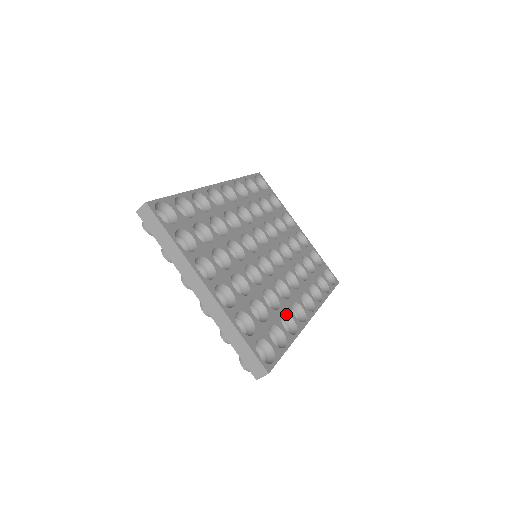
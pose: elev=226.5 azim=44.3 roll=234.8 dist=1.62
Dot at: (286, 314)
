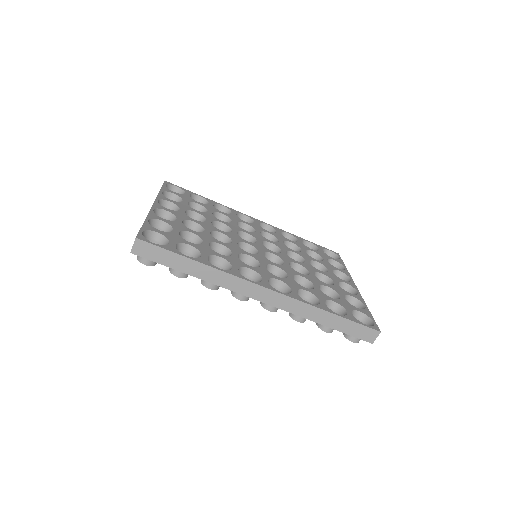
Dot at: (228, 263)
